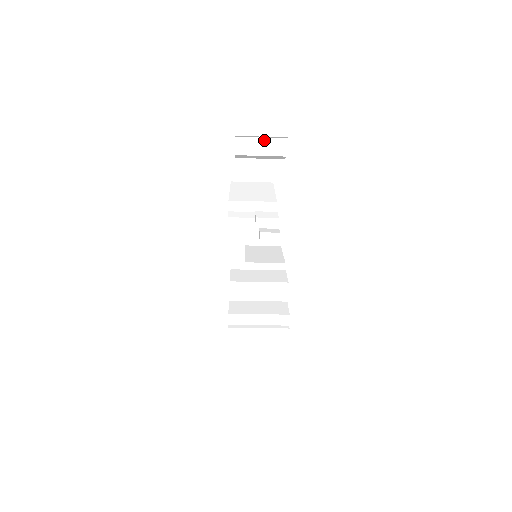
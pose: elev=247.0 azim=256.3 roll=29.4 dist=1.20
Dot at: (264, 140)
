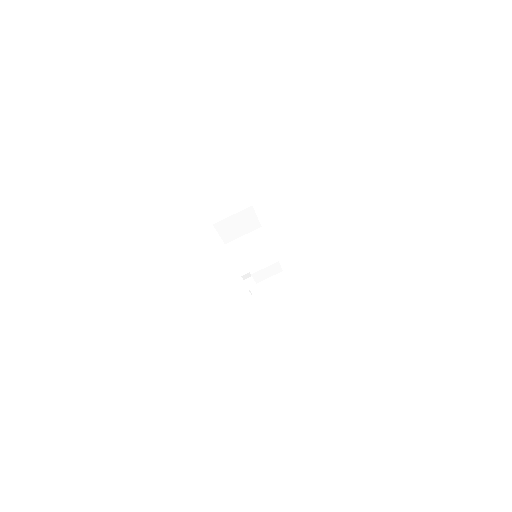
Dot at: (214, 167)
